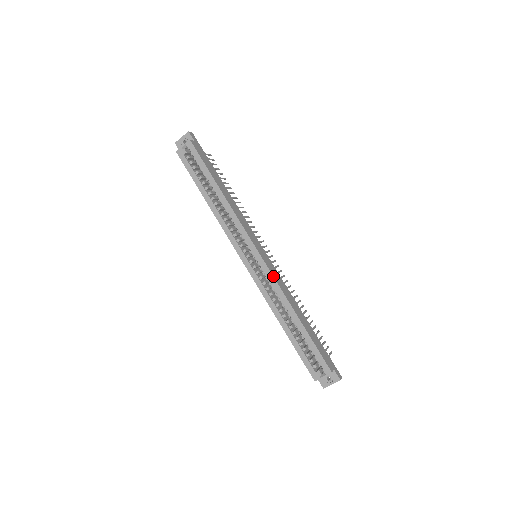
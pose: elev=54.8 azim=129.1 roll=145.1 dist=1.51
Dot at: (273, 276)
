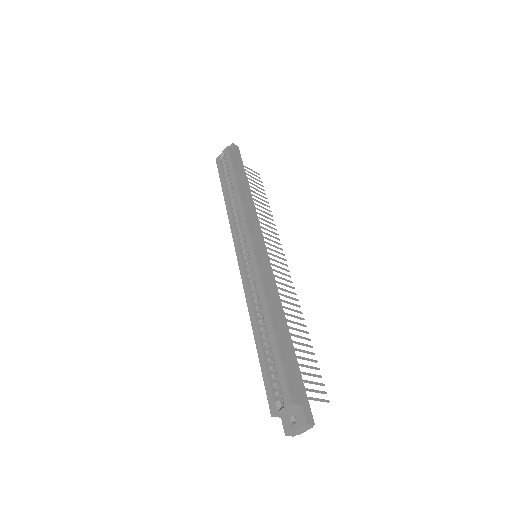
Dot at: (259, 271)
